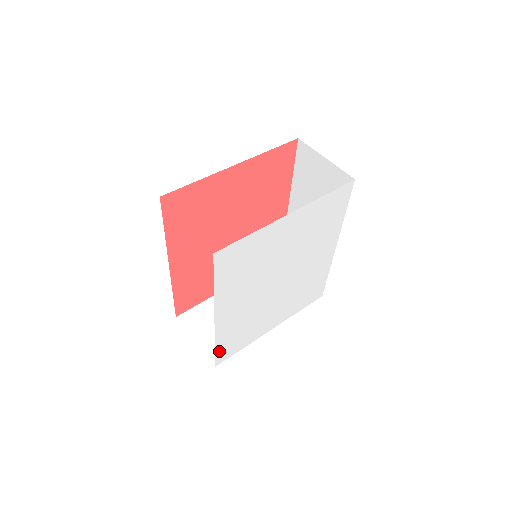
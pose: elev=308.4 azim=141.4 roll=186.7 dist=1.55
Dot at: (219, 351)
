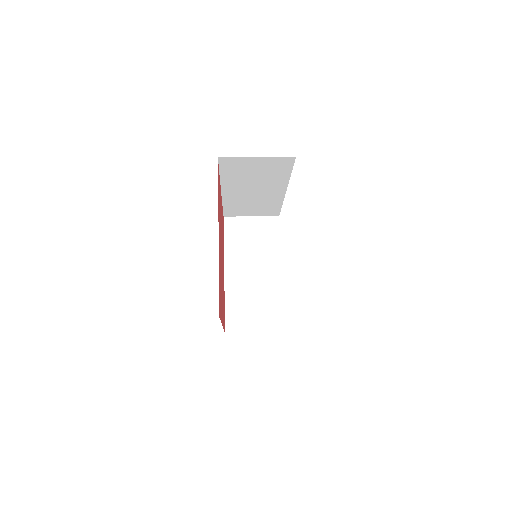
Dot at: occluded
